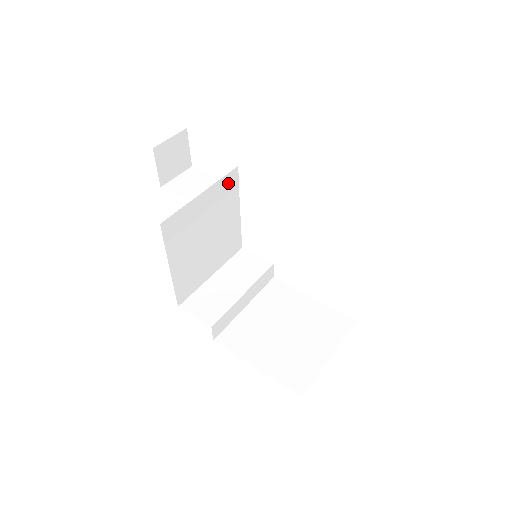
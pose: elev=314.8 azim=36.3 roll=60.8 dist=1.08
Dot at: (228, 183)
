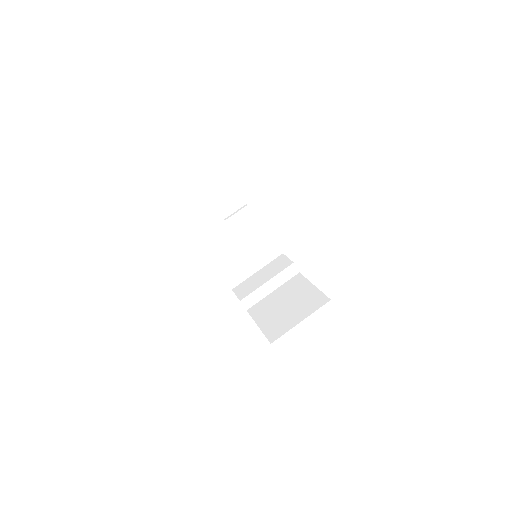
Dot at: (247, 213)
